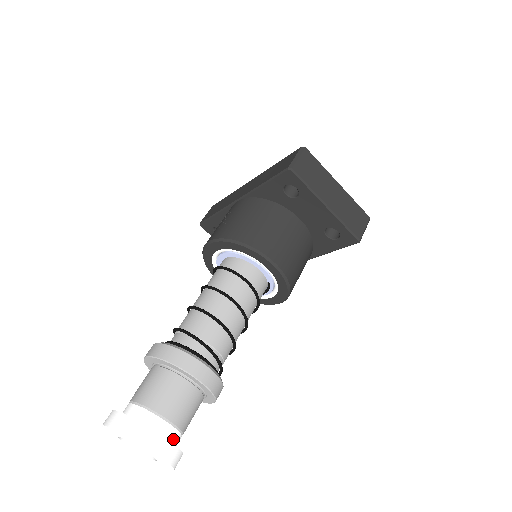
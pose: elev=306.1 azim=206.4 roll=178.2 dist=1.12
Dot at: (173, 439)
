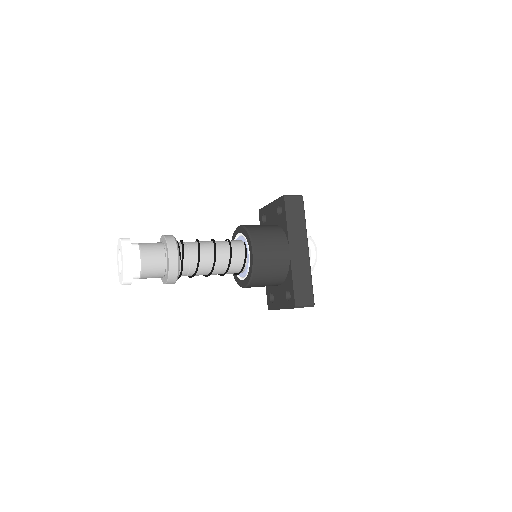
Dot at: (133, 245)
